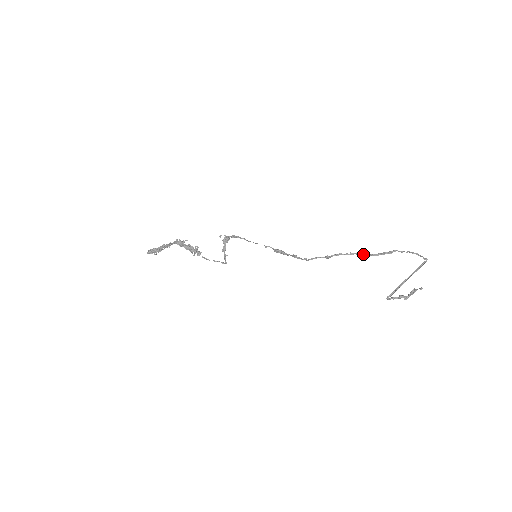
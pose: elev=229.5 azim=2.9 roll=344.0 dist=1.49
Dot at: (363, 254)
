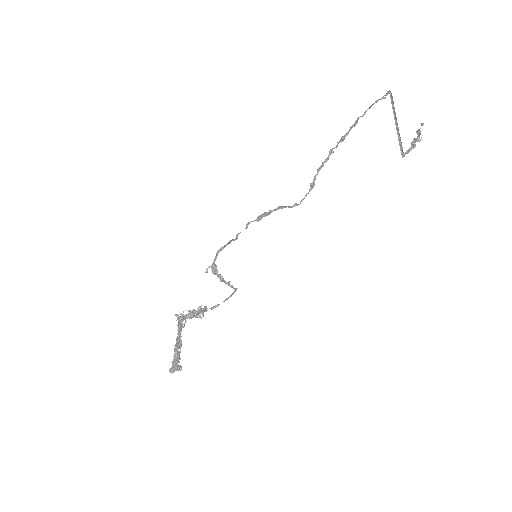
Dot at: (335, 147)
